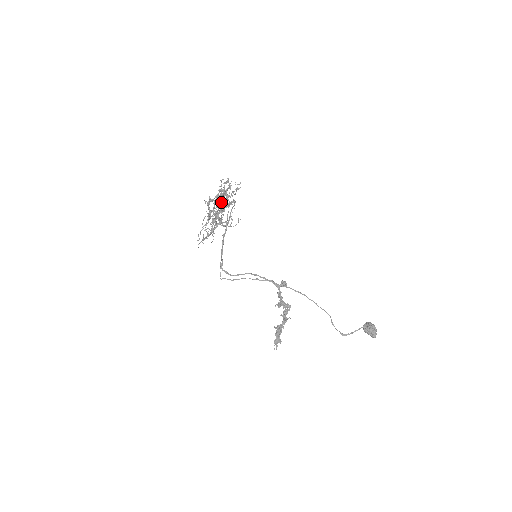
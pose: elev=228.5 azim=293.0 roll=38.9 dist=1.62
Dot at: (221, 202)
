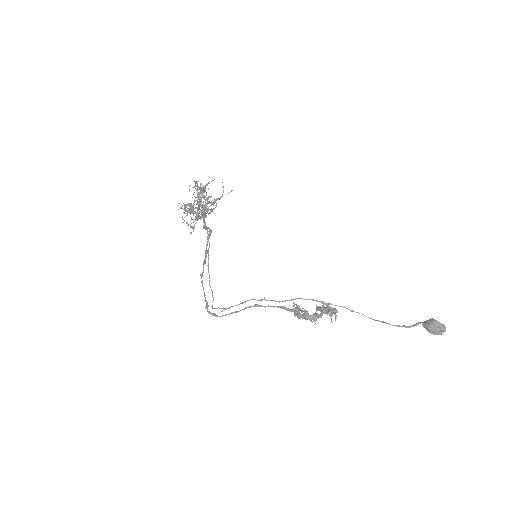
Dot at: occluded
